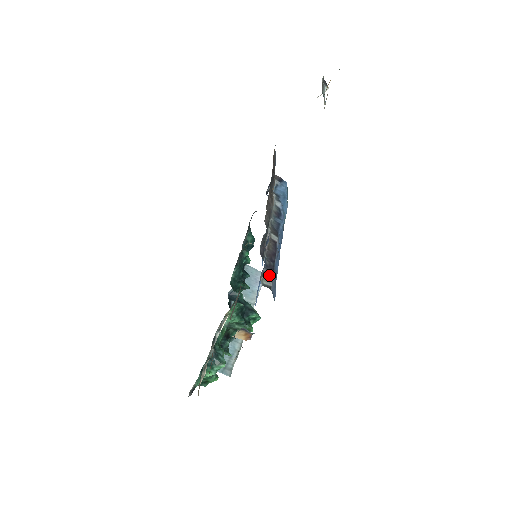
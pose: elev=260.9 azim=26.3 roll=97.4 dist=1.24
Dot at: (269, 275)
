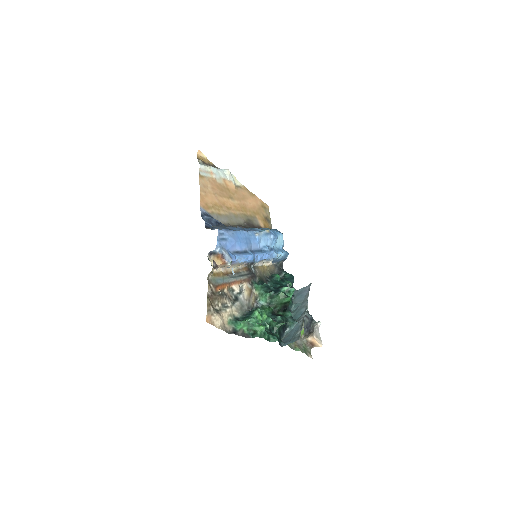
Dot at: occluded
